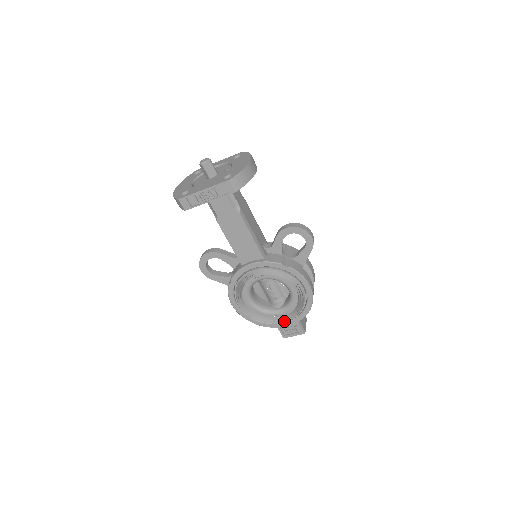
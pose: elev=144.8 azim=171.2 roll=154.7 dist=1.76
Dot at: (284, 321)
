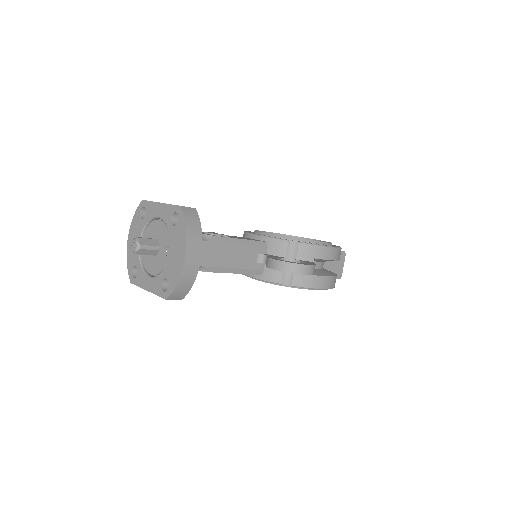
Dot at: occluded
